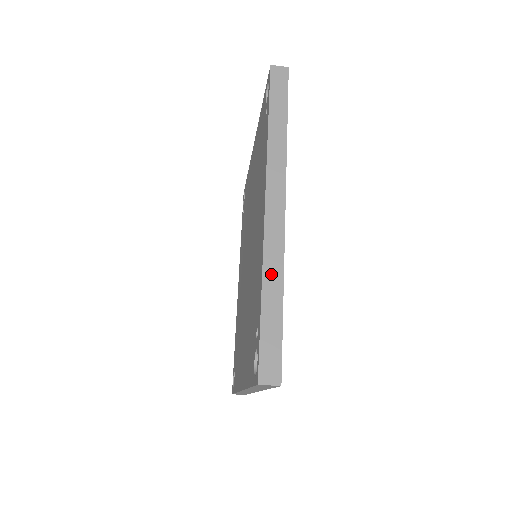
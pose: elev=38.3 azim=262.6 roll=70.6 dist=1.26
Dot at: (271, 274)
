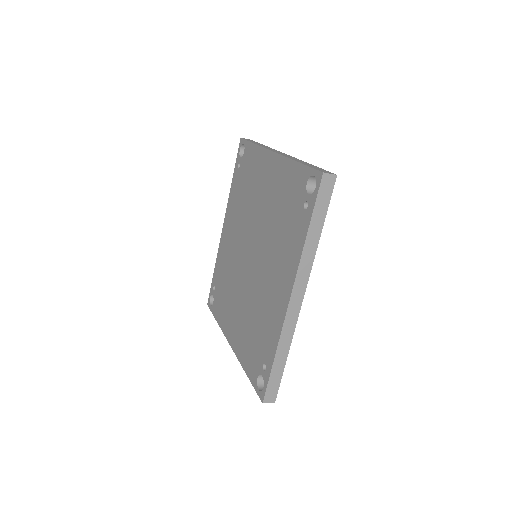
Dot at: (283, 344)
